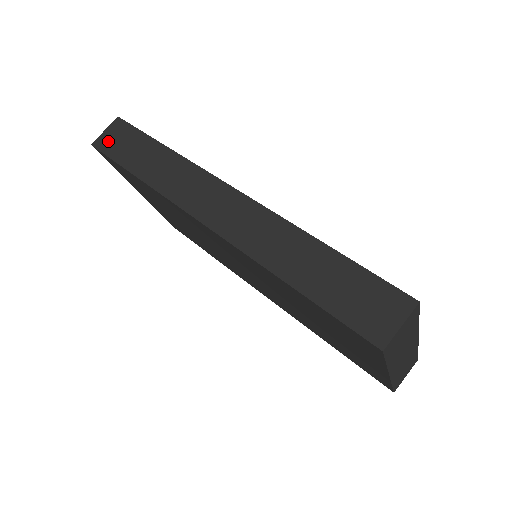
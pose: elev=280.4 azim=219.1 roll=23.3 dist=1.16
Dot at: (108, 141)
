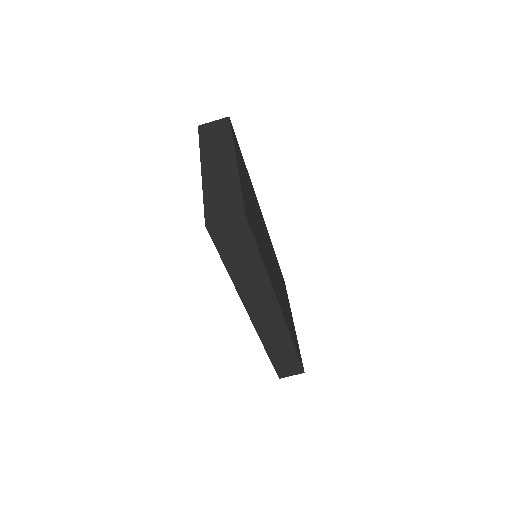
Dot at: (223, 233)
